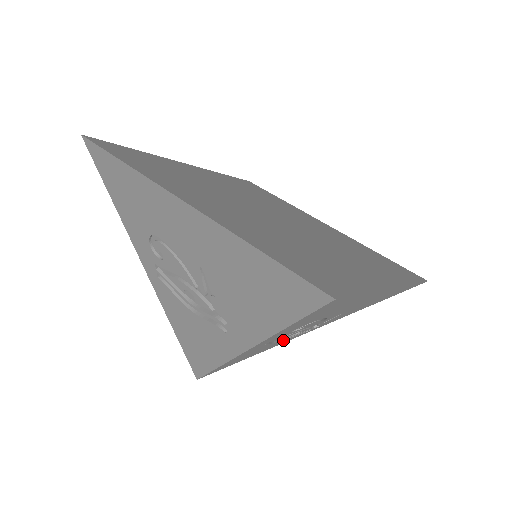
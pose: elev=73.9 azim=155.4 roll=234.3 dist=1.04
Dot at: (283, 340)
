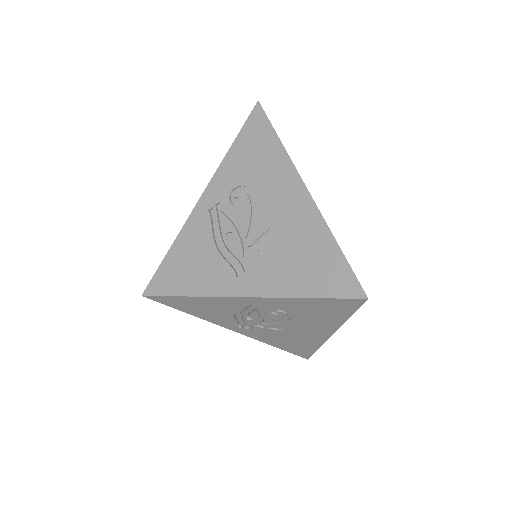
Dot at: (218, 257)
